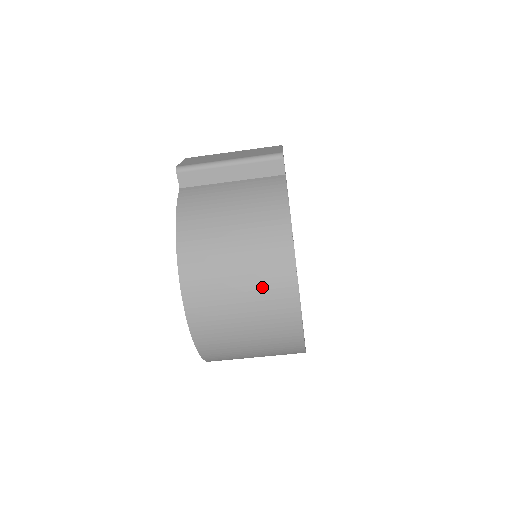
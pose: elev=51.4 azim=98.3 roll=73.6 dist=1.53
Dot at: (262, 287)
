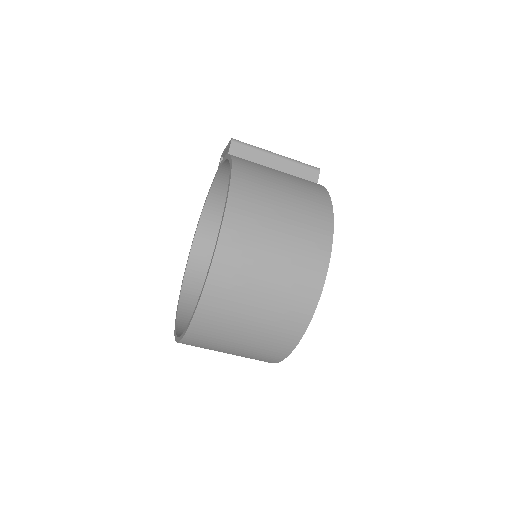
Dot at: (301, 236)
